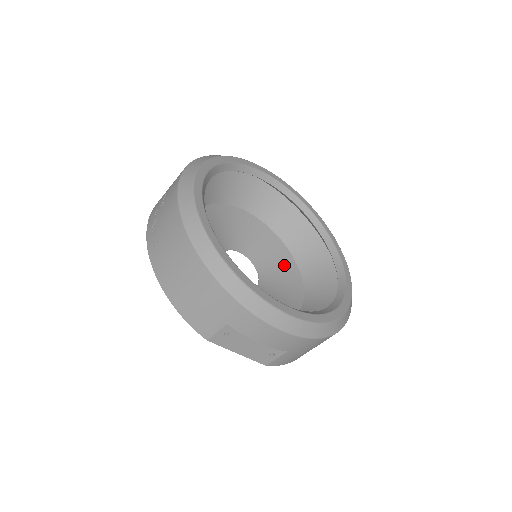
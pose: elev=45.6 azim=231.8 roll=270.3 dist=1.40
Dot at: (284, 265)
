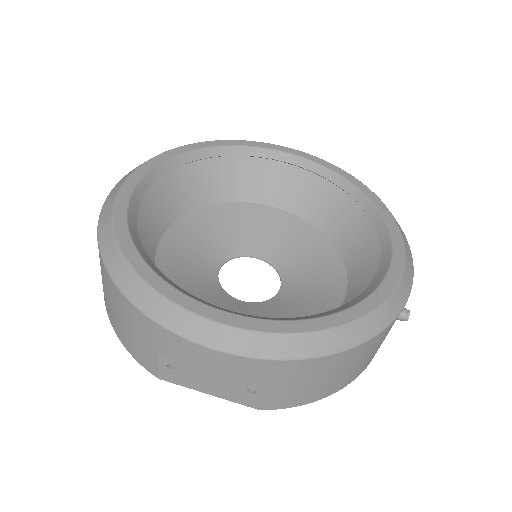
Dot at: (321, 262)
